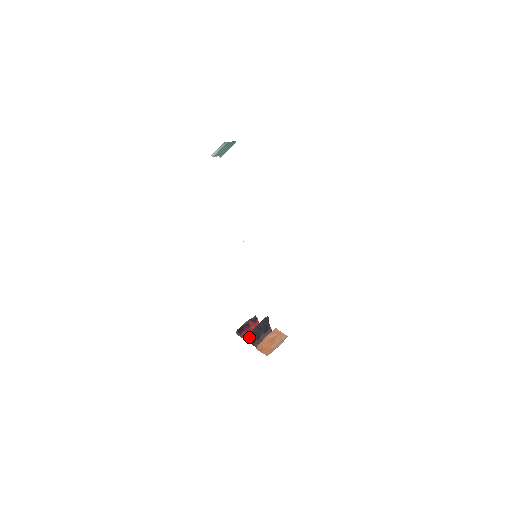
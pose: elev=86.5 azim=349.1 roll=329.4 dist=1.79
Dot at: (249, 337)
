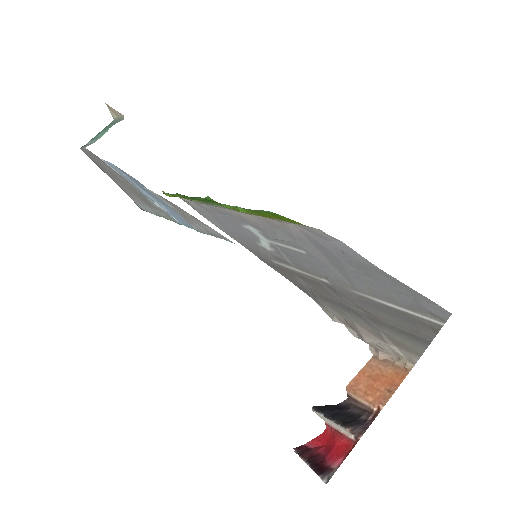
Dot at: (351, 427)
